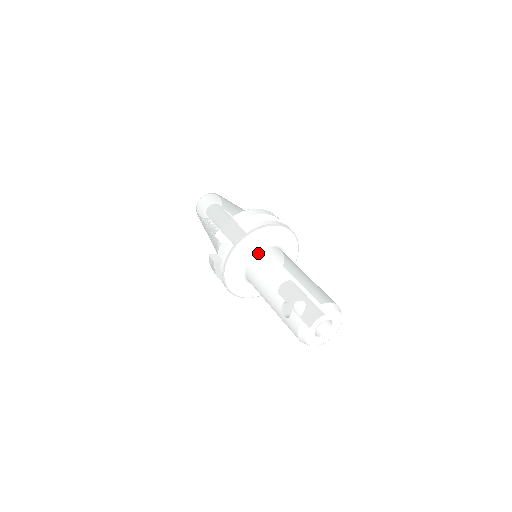
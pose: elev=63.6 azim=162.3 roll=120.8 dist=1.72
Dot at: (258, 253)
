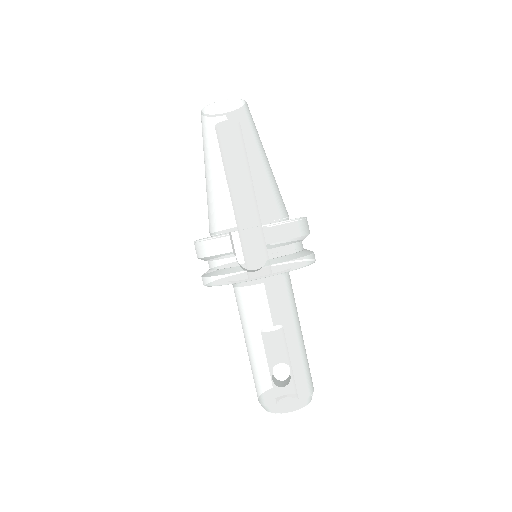
Dot at: (282, 281)
